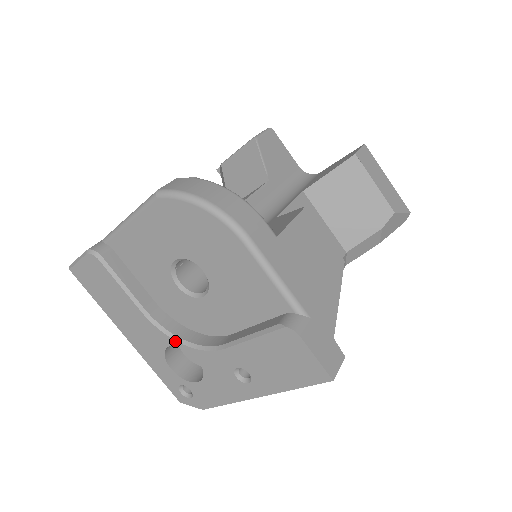
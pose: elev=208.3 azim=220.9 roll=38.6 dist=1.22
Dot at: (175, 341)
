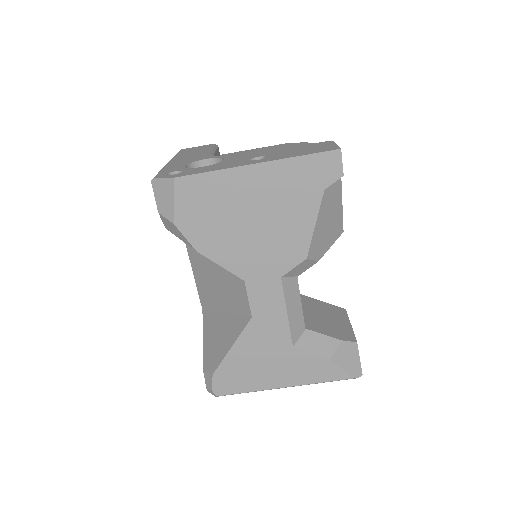
Dot at: (218, 156)
